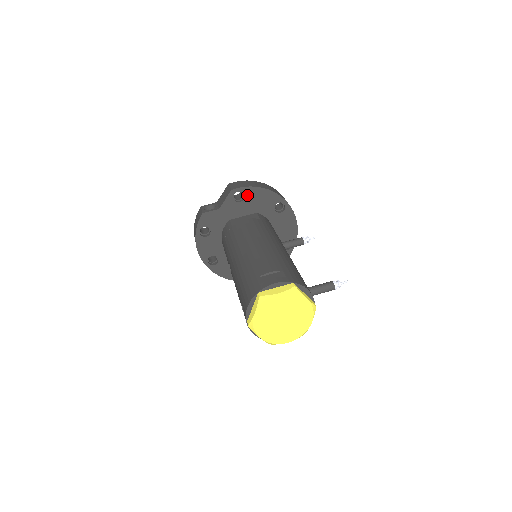
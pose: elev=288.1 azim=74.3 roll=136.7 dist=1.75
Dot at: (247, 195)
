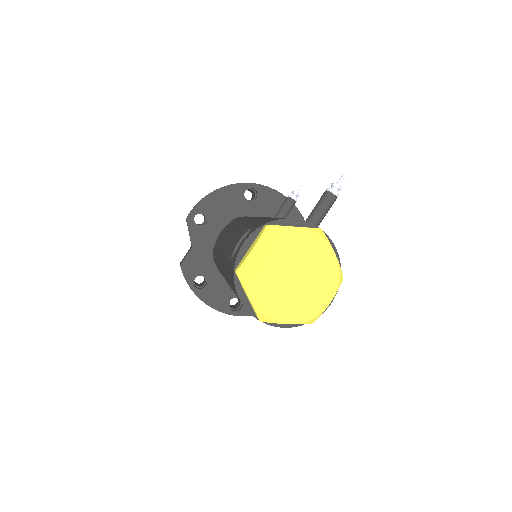
Dot at: (206, 211)
